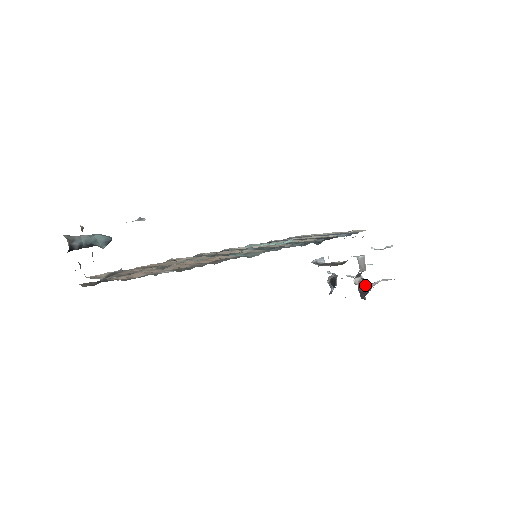
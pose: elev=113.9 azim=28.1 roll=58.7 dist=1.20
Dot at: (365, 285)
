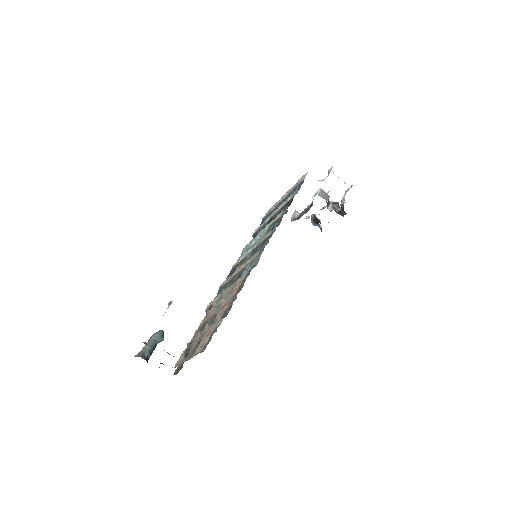
Dot at: (338, 205)
